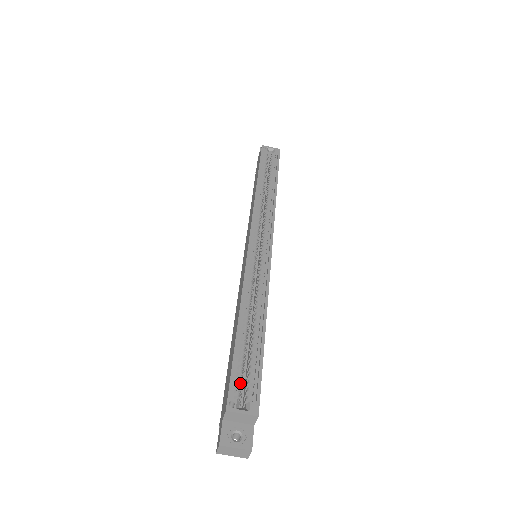
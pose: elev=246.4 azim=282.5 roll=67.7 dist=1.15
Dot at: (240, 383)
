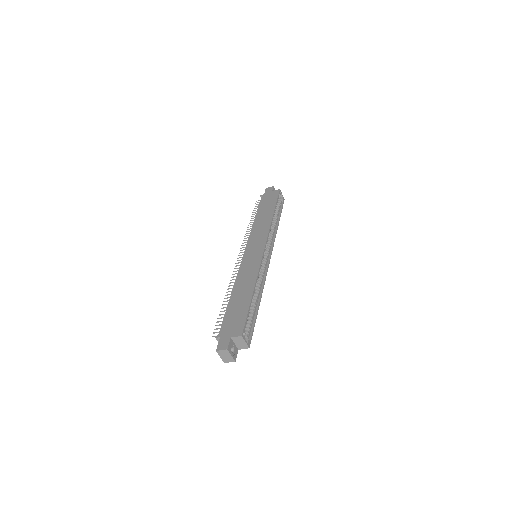
Dot at: occluded
